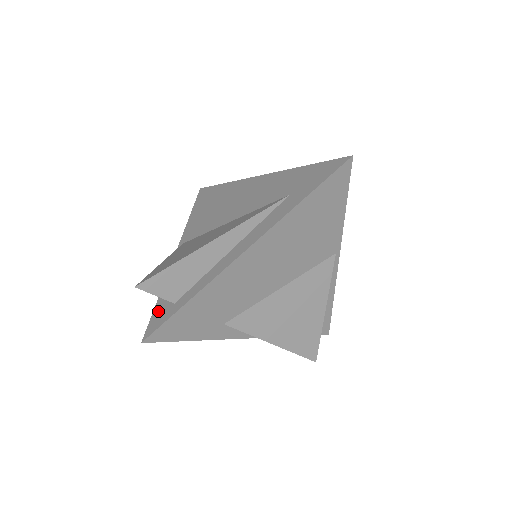
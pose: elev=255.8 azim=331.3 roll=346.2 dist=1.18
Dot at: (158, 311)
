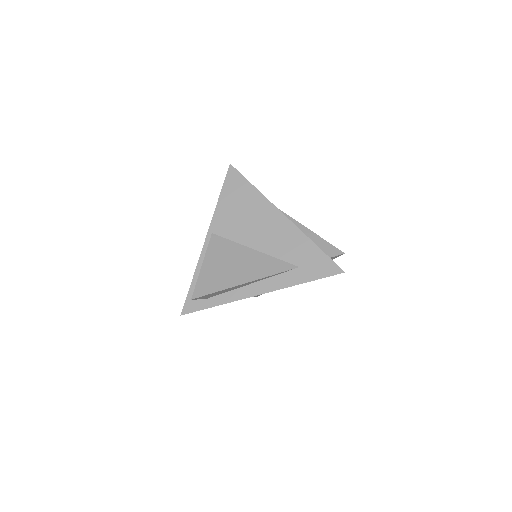
Dot at: occluded
